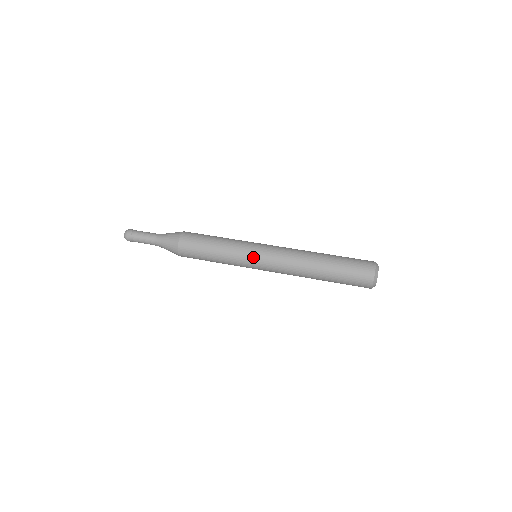
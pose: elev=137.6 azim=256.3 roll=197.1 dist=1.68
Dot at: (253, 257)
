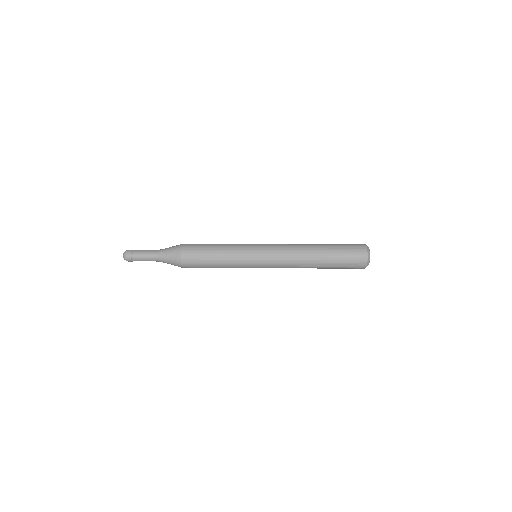
Dot at: (255, 260)
